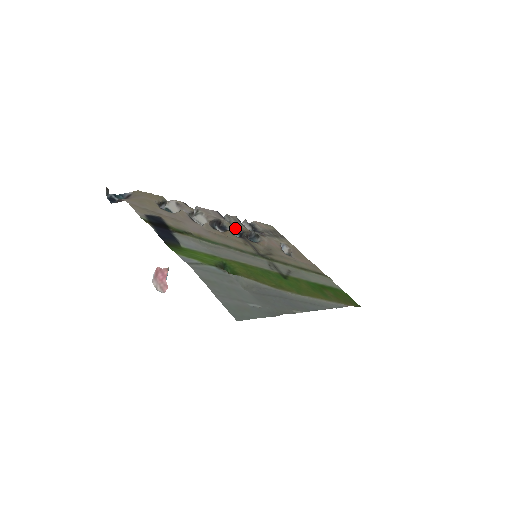
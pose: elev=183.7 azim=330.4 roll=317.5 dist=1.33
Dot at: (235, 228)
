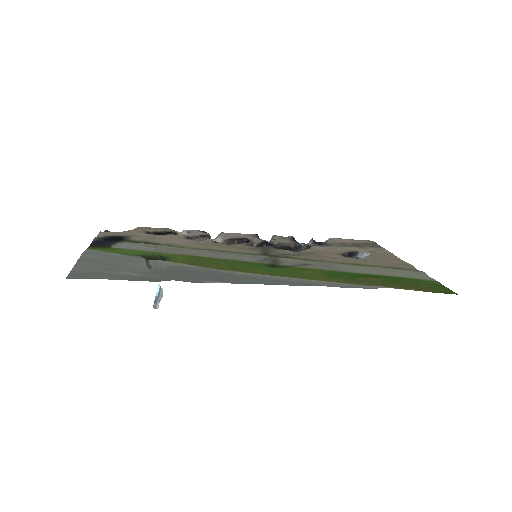
Dot at: (273, 244)
